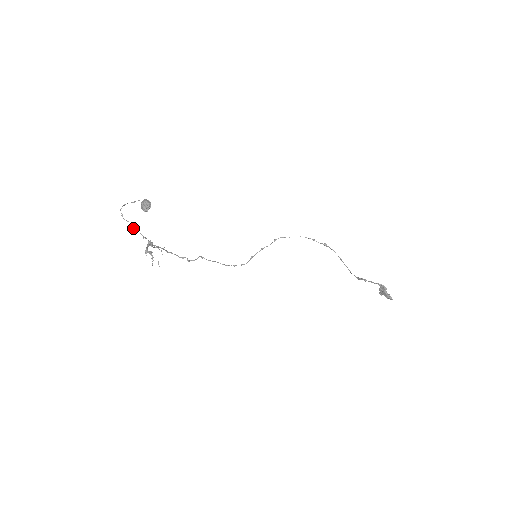
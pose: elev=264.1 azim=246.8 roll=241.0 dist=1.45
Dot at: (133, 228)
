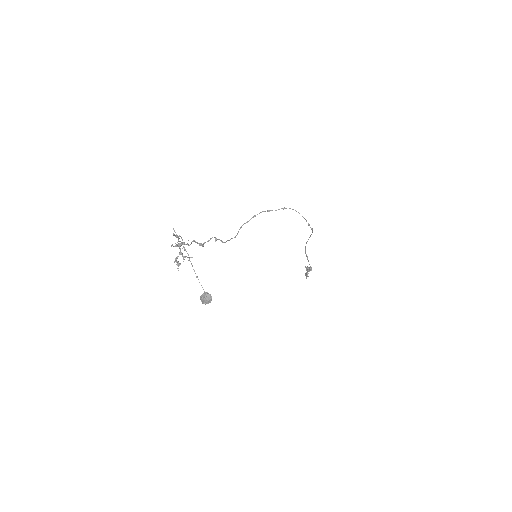
Dot at: occluded
